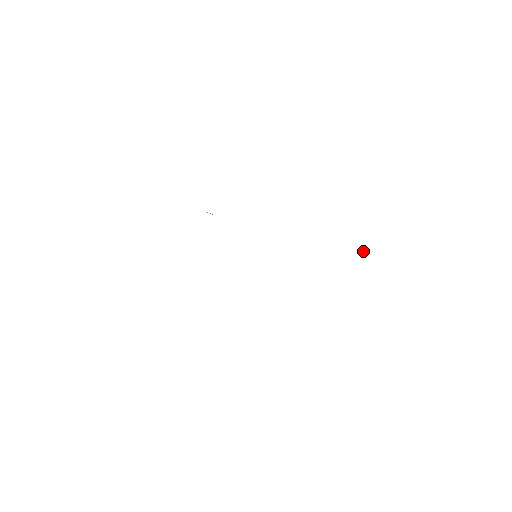
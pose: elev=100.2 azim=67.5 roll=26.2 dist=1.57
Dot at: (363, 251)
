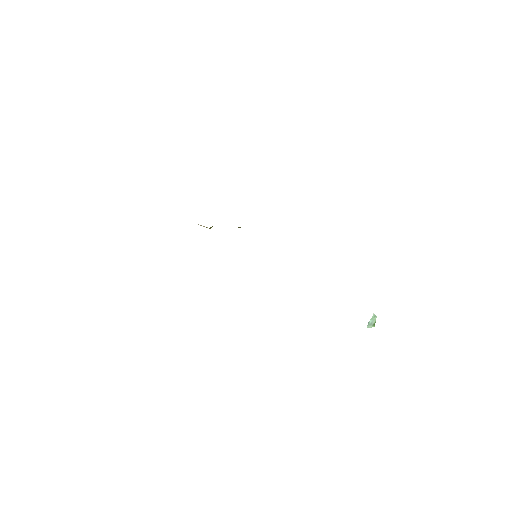
Dot at: (374, 323)
